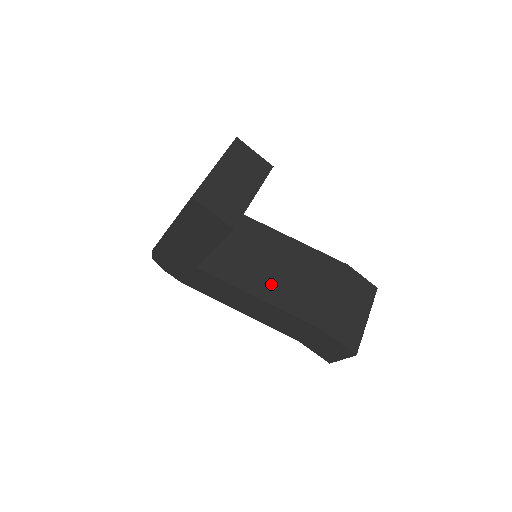
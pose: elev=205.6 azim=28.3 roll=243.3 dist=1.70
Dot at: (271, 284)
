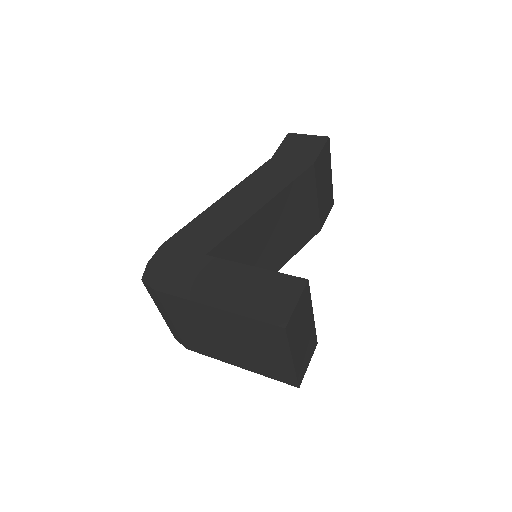
Dot at: (278, 254)
